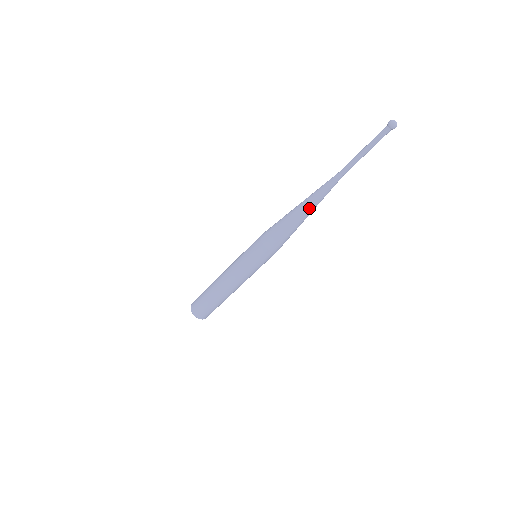
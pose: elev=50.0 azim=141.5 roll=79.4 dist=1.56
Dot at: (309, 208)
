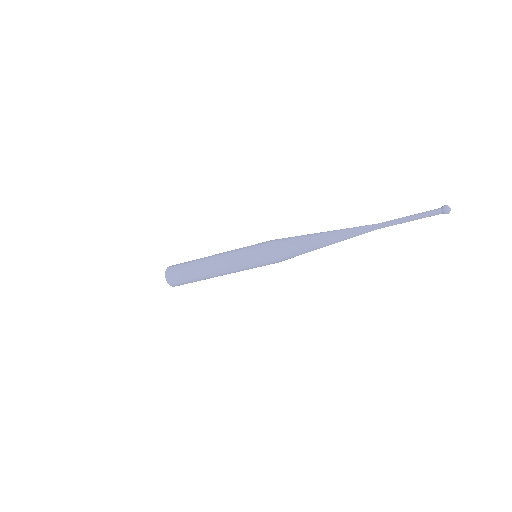
Dot at: occluded
